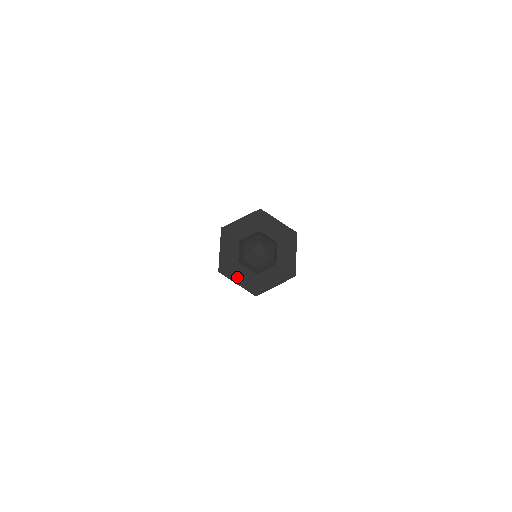
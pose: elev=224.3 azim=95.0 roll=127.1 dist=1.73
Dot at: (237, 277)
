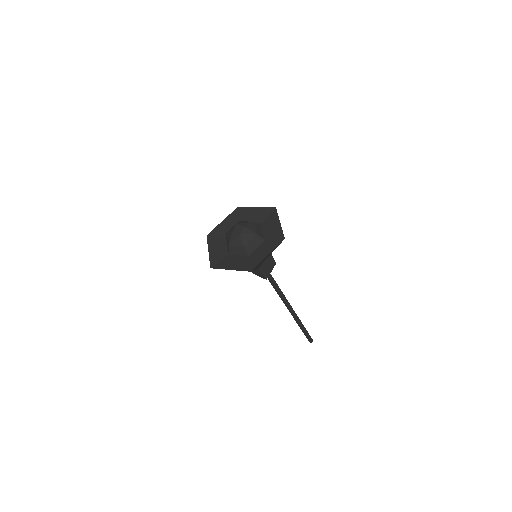
Dot at: (229, 265)
